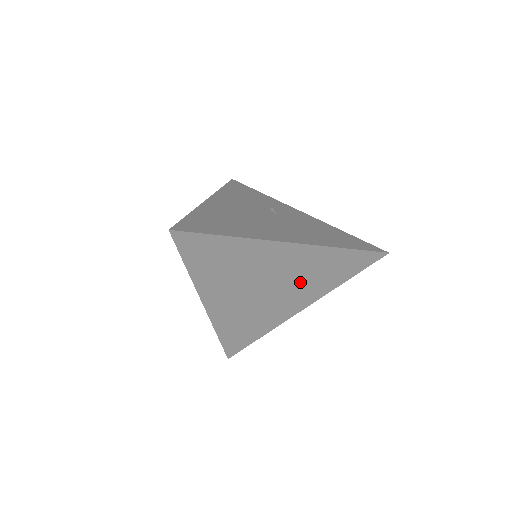
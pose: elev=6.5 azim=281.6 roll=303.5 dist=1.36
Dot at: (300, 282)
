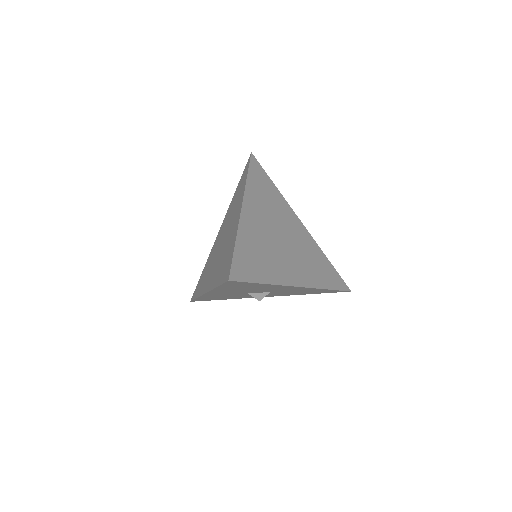
Dot at: (302, 257)
